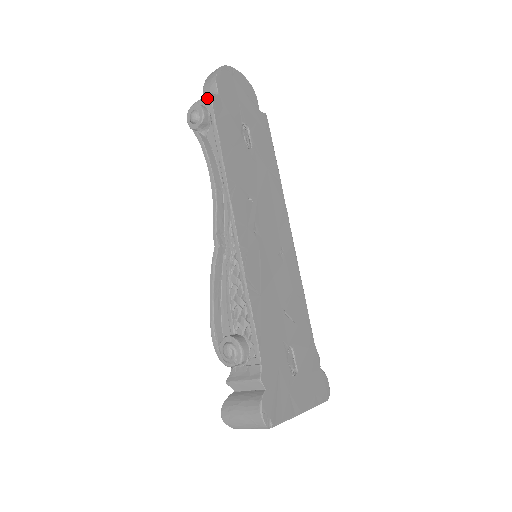
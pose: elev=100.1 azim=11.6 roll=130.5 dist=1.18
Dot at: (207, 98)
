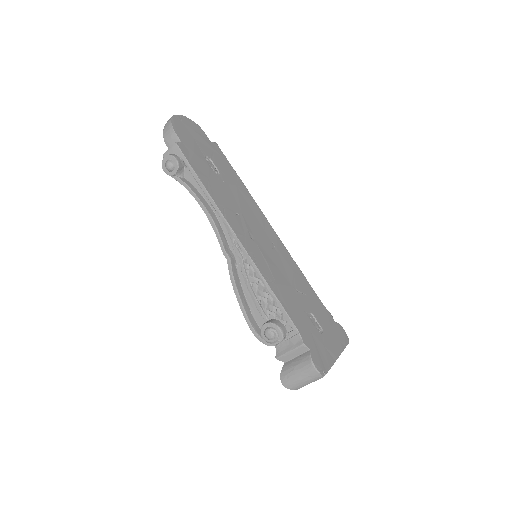
Dot at: (174, 147)
